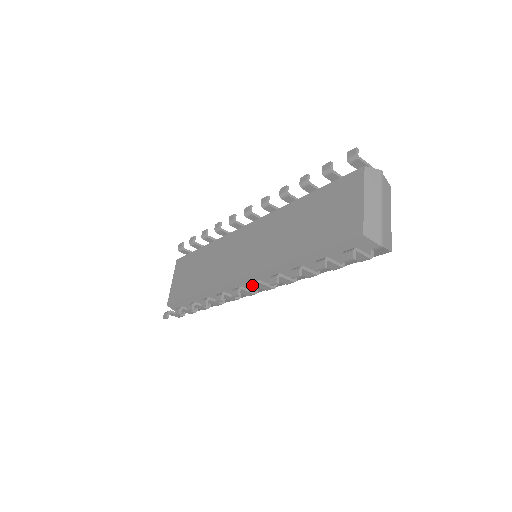
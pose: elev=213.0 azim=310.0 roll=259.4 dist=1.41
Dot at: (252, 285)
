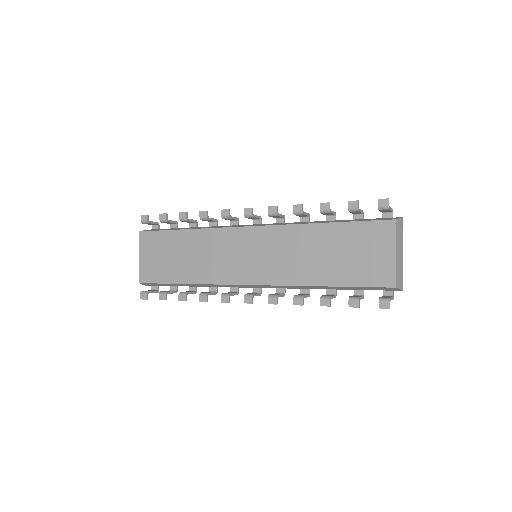
Dot at: (271, 299)
